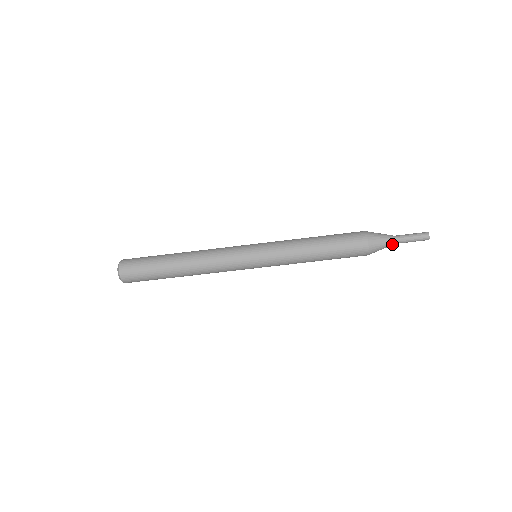
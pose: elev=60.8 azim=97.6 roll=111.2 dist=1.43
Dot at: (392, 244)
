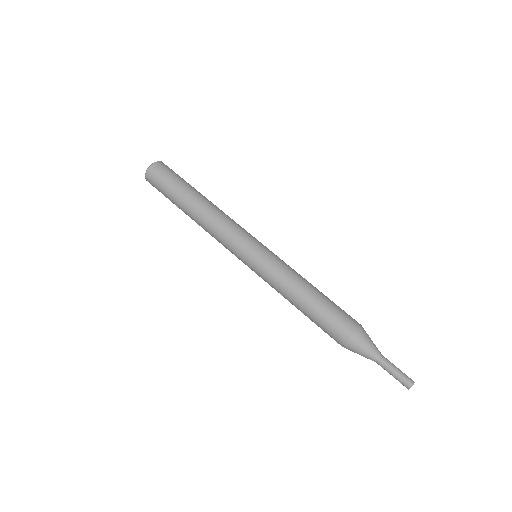
Dot at: (375, 357)
